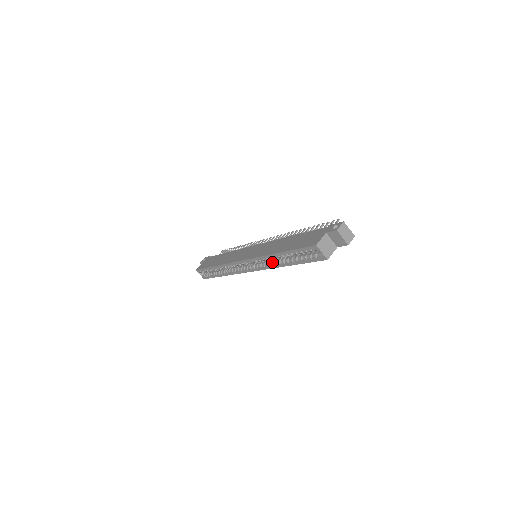
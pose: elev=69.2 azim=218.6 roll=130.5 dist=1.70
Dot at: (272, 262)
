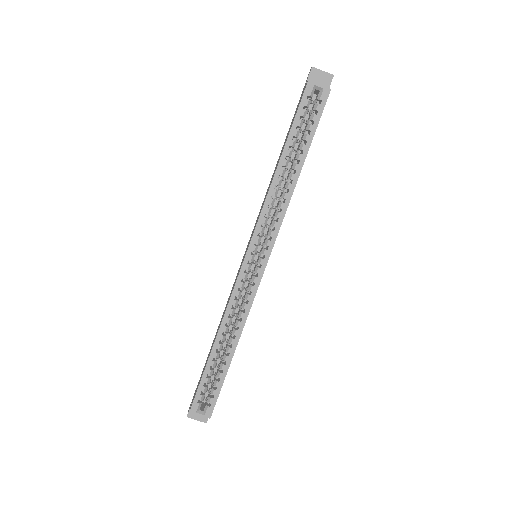
Dot at: (280, 202)
